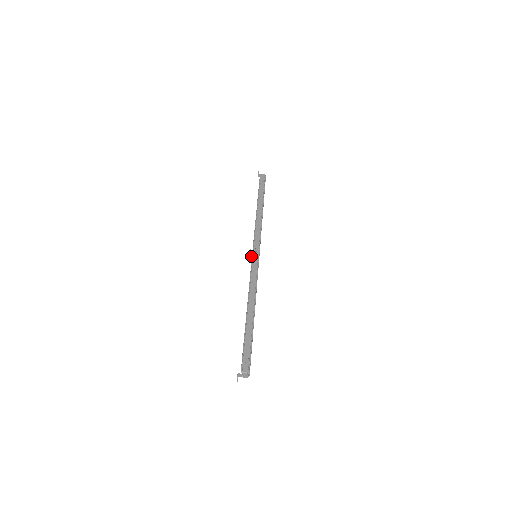
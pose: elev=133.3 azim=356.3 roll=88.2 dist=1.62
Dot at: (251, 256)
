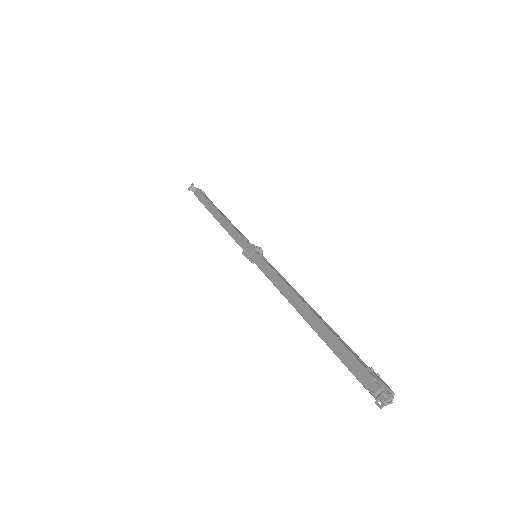
Dot at: (251, 253)
